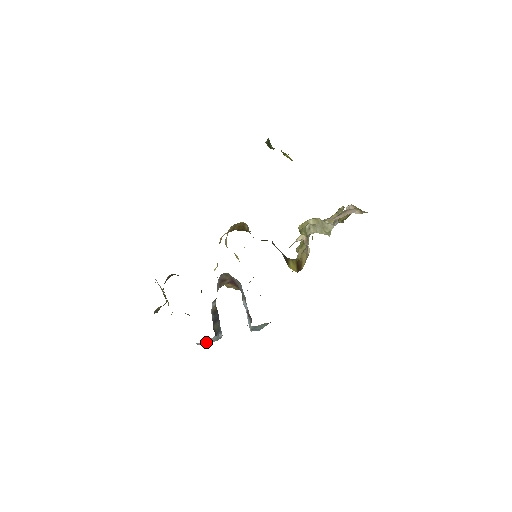
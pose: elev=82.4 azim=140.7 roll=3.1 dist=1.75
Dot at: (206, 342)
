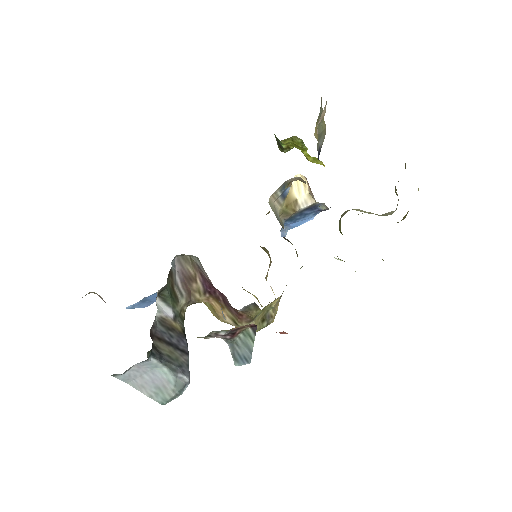
Dot at: (154, 388)
